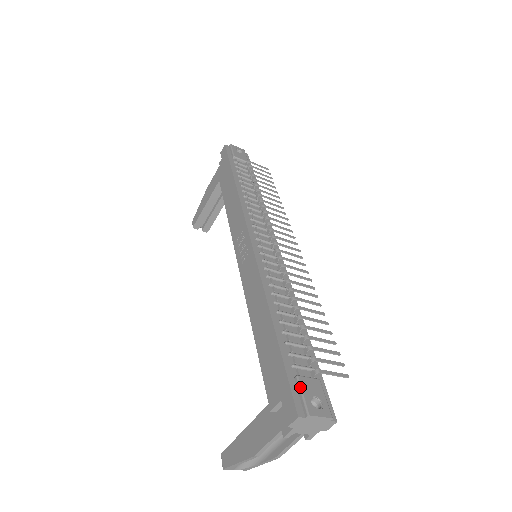
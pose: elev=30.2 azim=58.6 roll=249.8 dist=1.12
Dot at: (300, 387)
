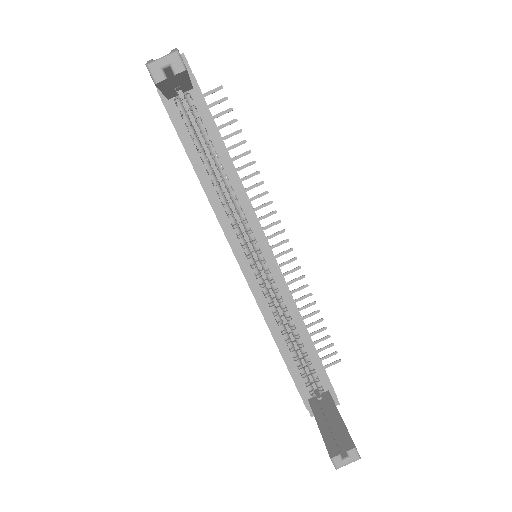
Dot at: occluded
